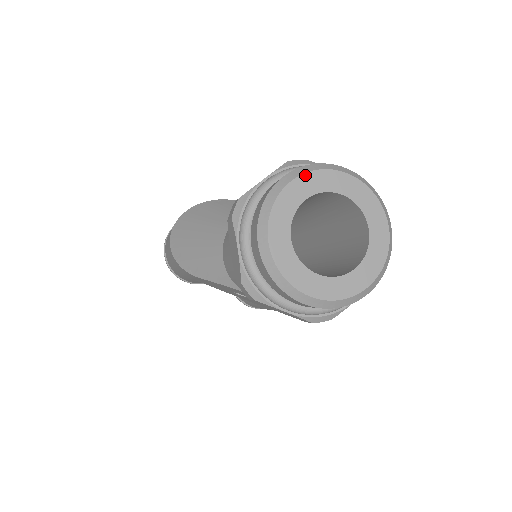
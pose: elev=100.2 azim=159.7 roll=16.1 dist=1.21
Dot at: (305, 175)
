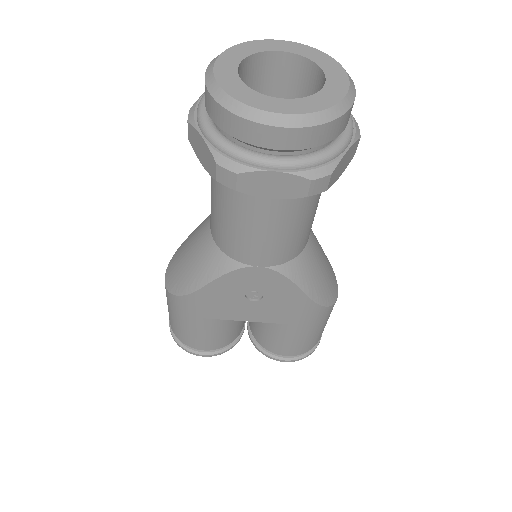
Dot at: (237, 46)
